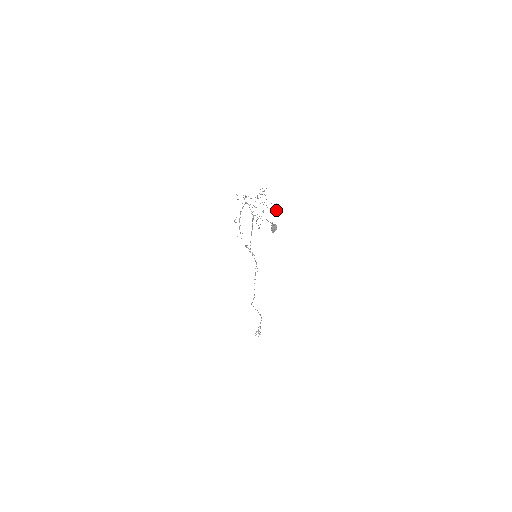
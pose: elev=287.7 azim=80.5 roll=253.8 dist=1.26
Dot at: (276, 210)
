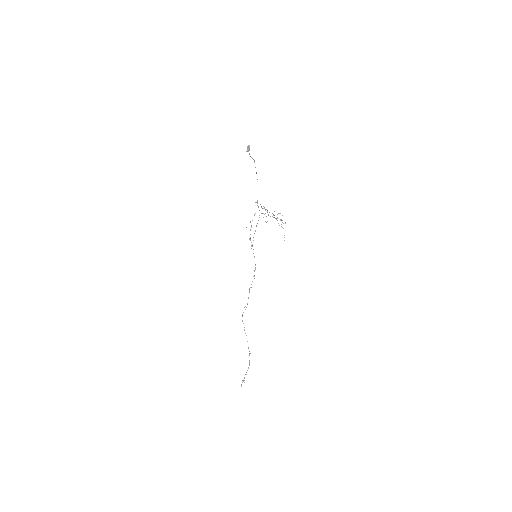
Dot at: (283, 228)
